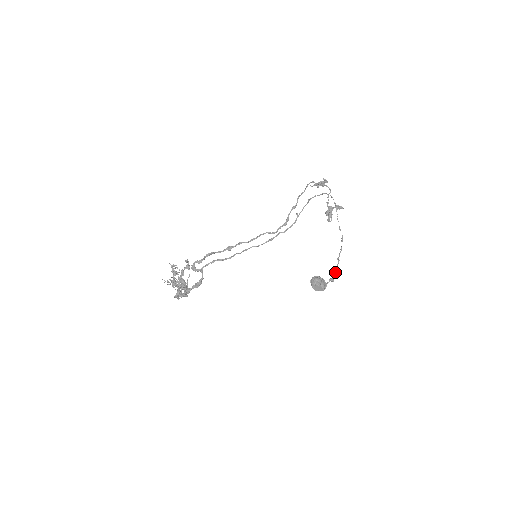
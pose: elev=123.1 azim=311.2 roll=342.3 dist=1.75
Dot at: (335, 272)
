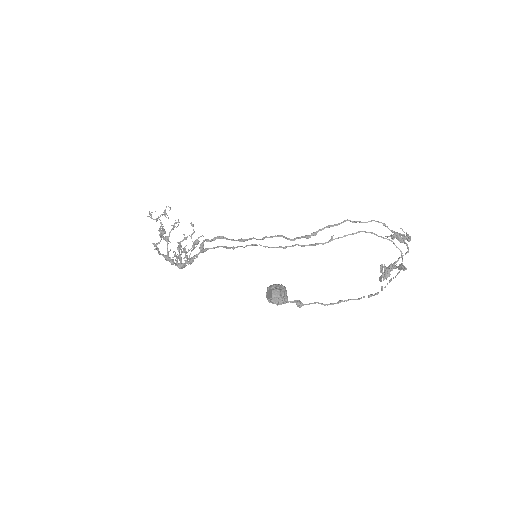
Dot at: (314, 302)
